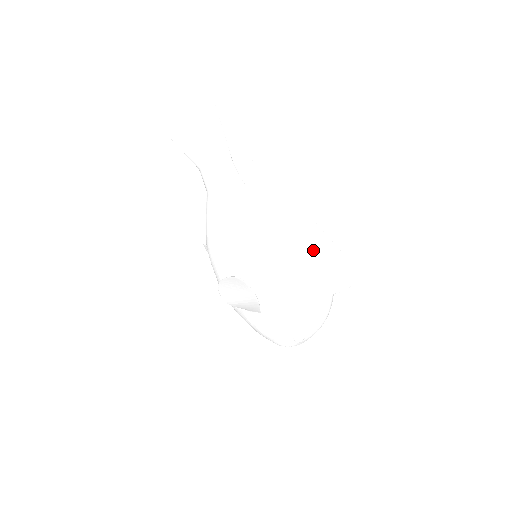
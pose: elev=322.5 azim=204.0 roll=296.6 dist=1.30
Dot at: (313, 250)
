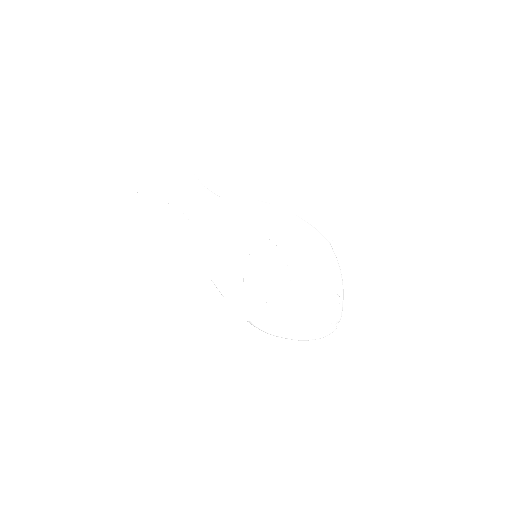
Dot at: (294, 214)
